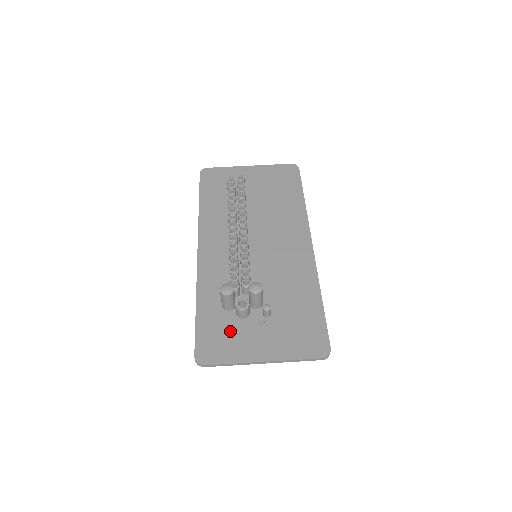
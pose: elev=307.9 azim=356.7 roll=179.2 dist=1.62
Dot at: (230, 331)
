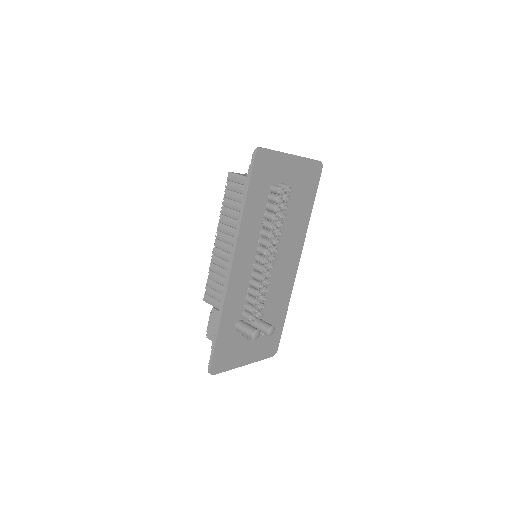
Dot at: (234, 346)
